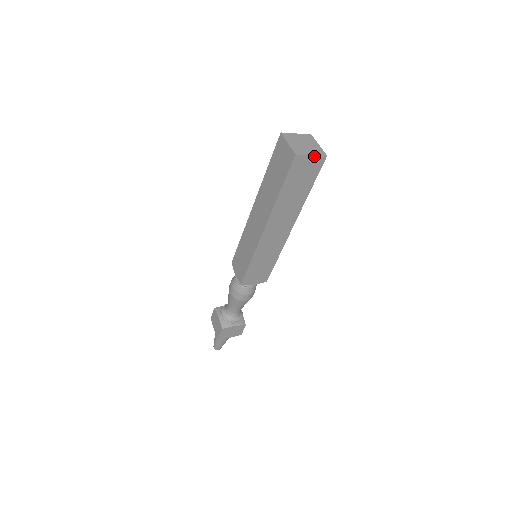
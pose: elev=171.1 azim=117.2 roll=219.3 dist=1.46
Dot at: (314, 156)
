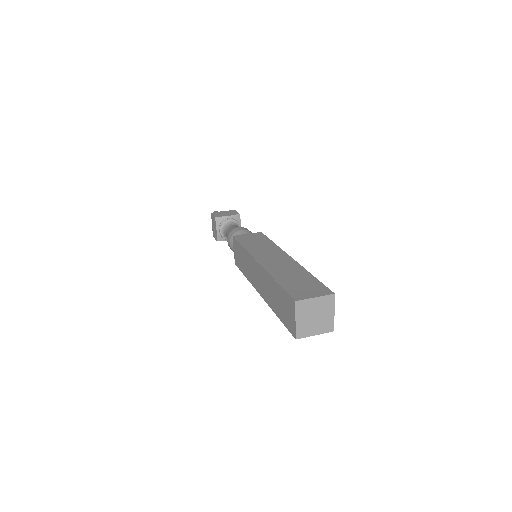
Dot at: (318, 333)
